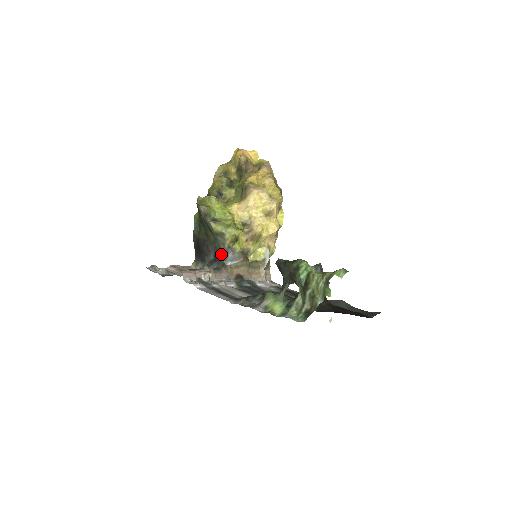
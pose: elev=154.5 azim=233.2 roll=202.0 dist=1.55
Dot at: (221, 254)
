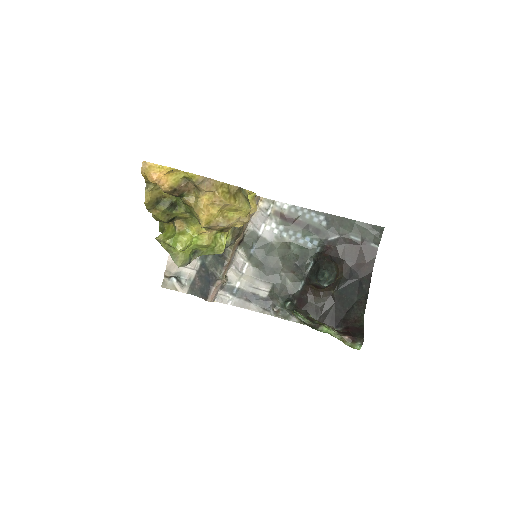
Dot at: occluded
